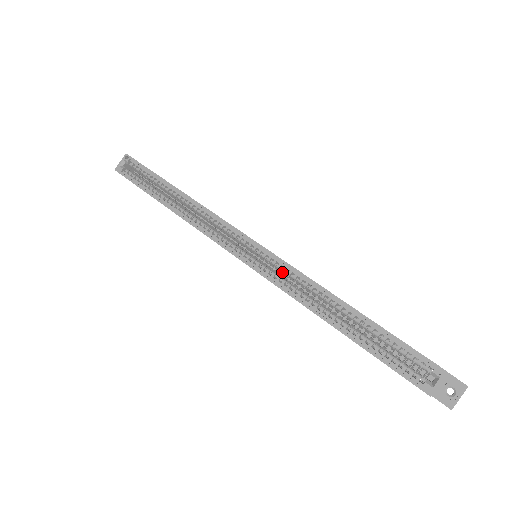
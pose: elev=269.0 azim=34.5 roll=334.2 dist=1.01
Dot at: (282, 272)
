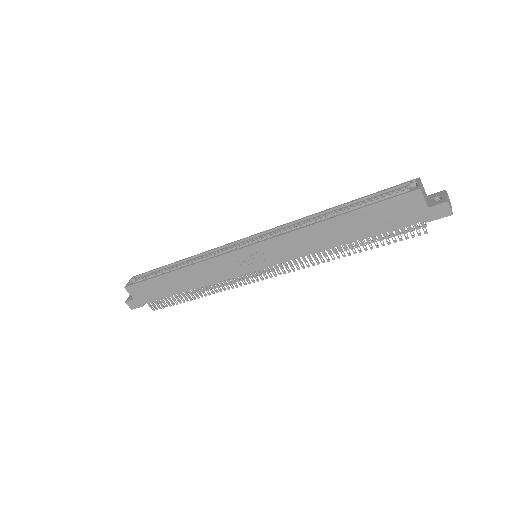
Dot at: occluded
